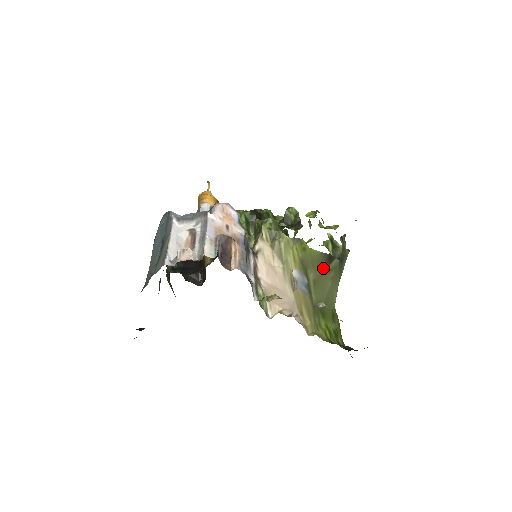
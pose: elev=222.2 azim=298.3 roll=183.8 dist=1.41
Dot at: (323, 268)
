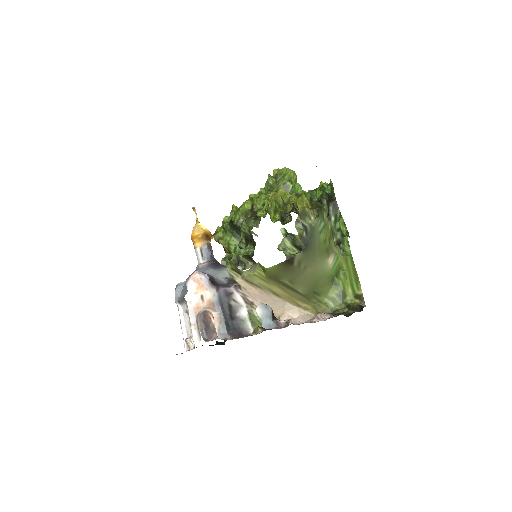
Dot at: (290, 270)
